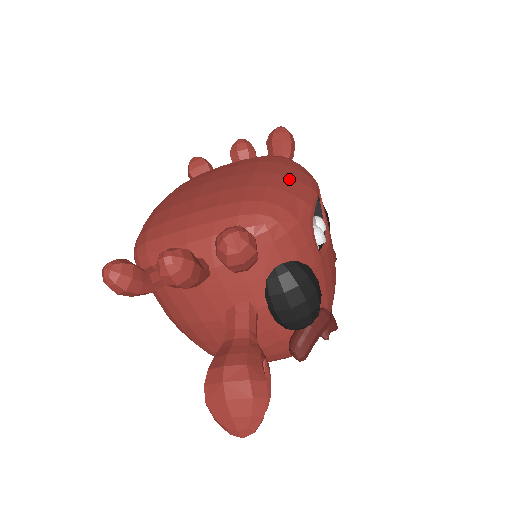
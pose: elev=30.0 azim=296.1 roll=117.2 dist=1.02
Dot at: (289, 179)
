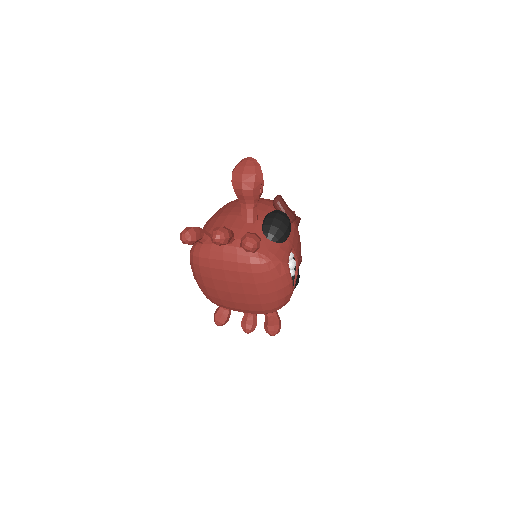
Dot at: (278, 292)
